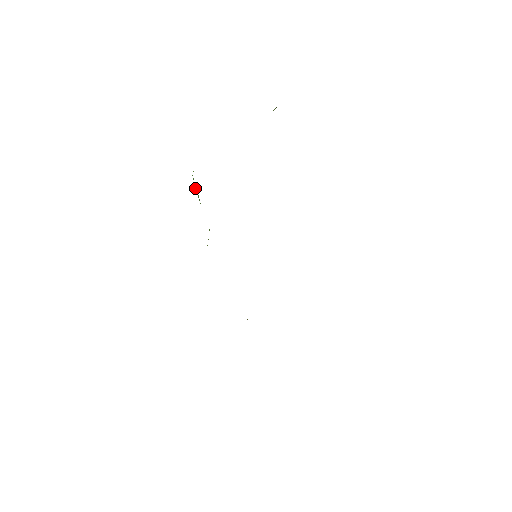
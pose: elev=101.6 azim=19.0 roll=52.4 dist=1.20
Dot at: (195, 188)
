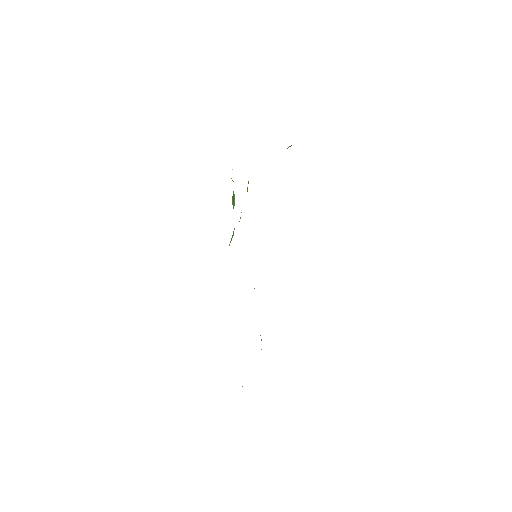
Dot at: (233, 197)
